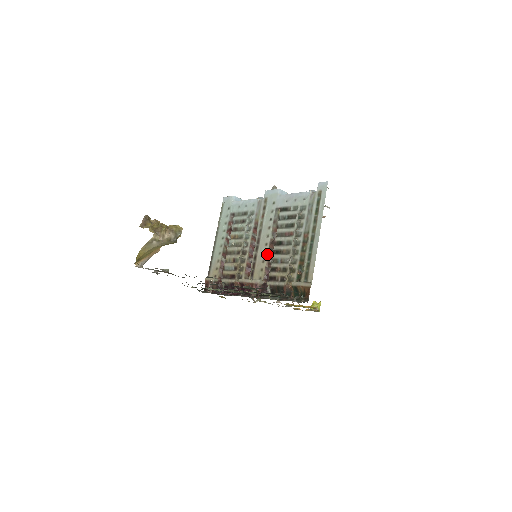
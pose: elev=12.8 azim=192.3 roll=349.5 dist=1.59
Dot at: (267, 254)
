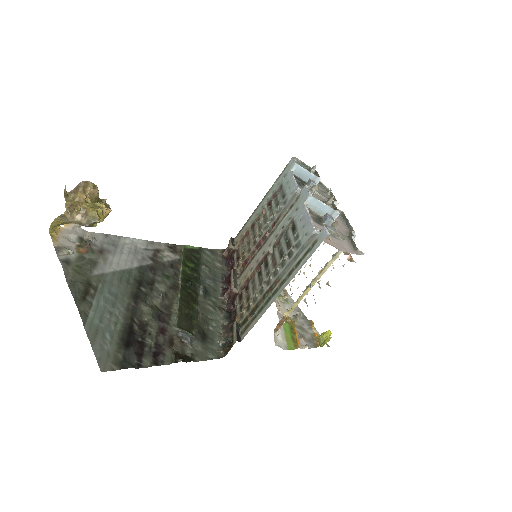
Dot at: (257, 265)
